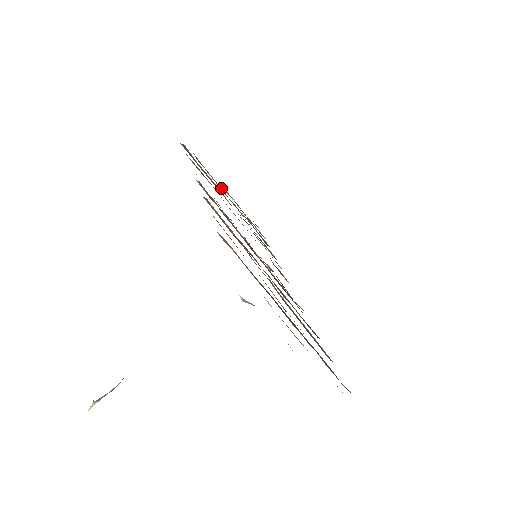
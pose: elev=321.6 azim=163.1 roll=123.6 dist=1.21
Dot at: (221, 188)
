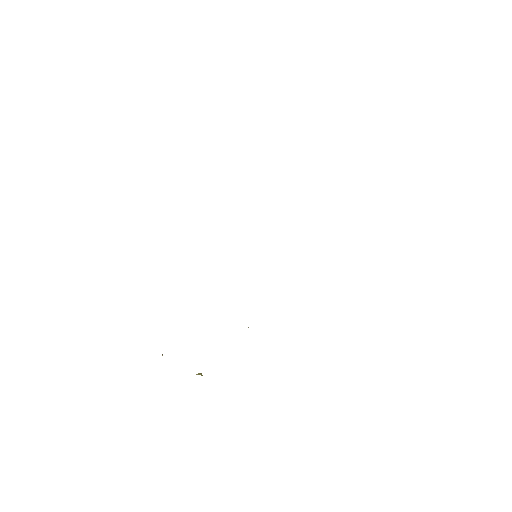
Dot at: occluded
